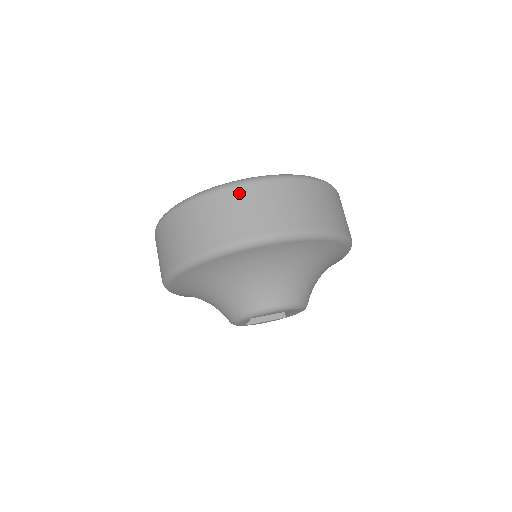
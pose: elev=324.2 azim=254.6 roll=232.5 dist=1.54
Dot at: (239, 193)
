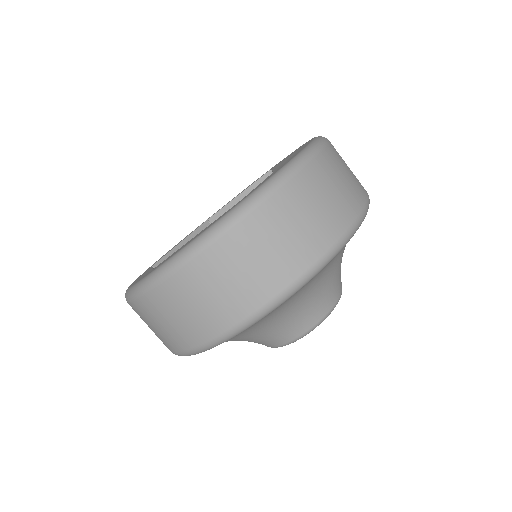
Dot at: (232, 243)
